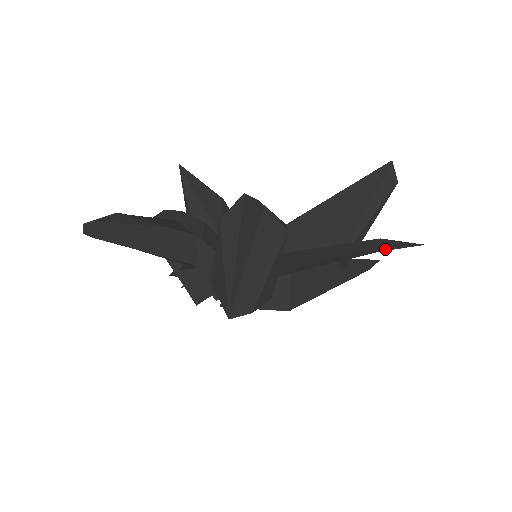
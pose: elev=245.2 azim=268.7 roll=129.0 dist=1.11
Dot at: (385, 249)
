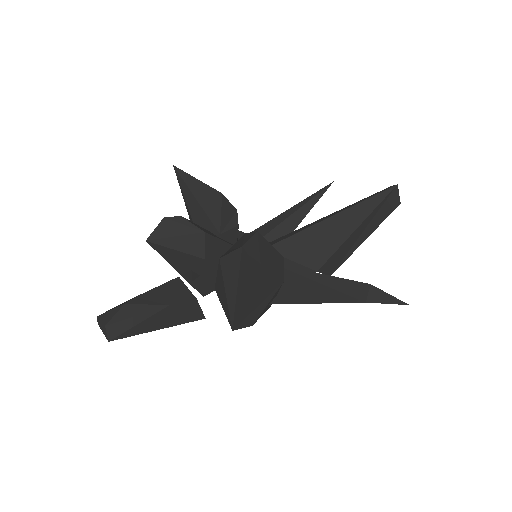
Dot at: (373, 301)
